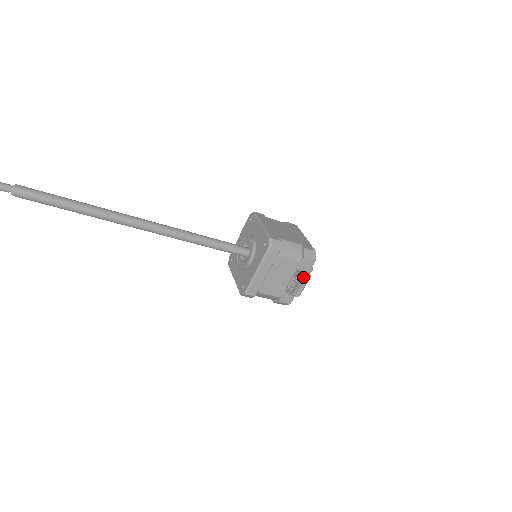
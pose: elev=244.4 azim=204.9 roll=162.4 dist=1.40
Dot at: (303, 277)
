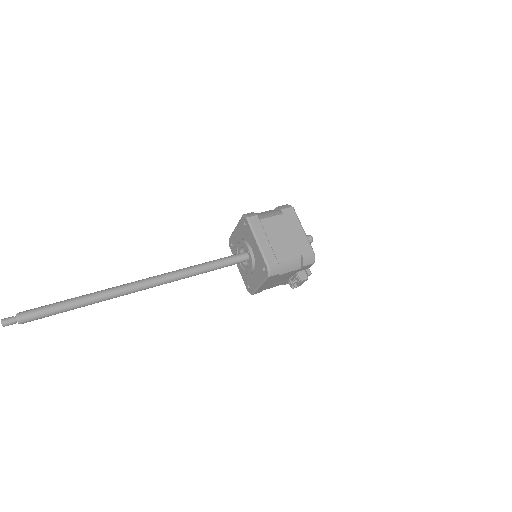
Dot at: (304, 279)
